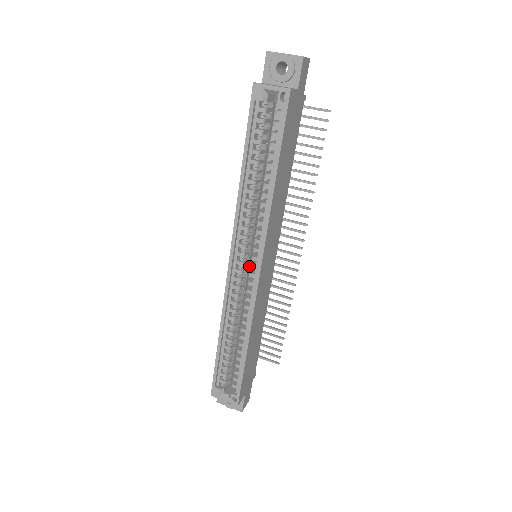
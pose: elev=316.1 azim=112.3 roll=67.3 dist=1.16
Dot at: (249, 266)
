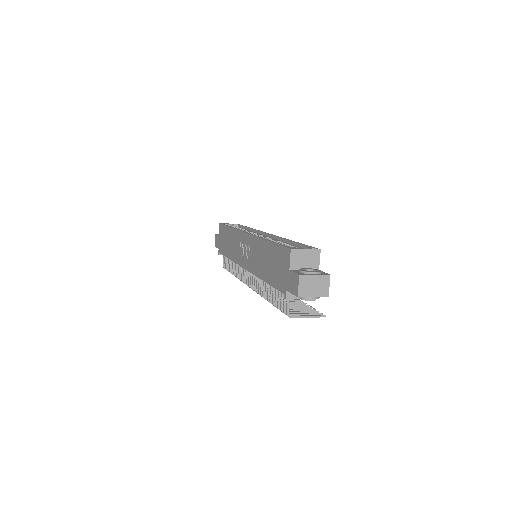
Dot at: occluded
